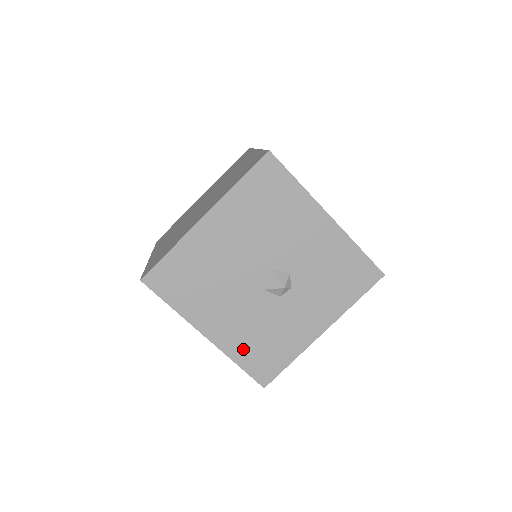
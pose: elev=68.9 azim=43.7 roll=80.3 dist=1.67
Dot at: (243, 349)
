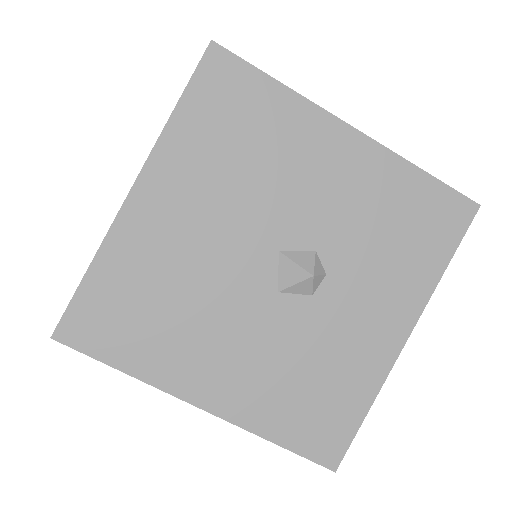
Dot at: (275, 411)
